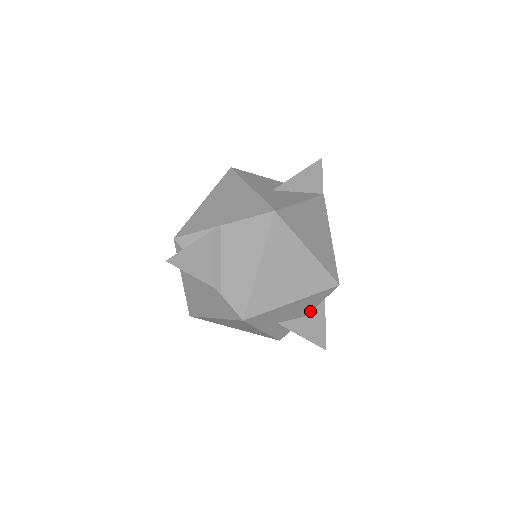
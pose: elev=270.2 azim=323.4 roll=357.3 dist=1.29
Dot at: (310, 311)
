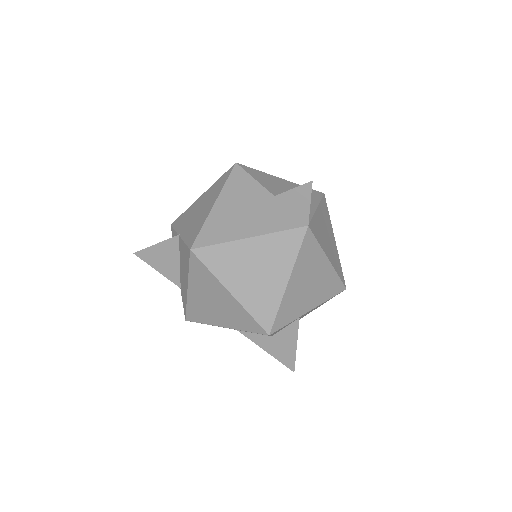
Dot at: occluded
